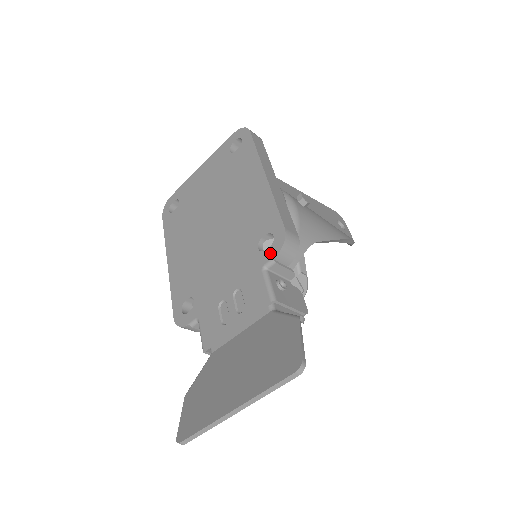
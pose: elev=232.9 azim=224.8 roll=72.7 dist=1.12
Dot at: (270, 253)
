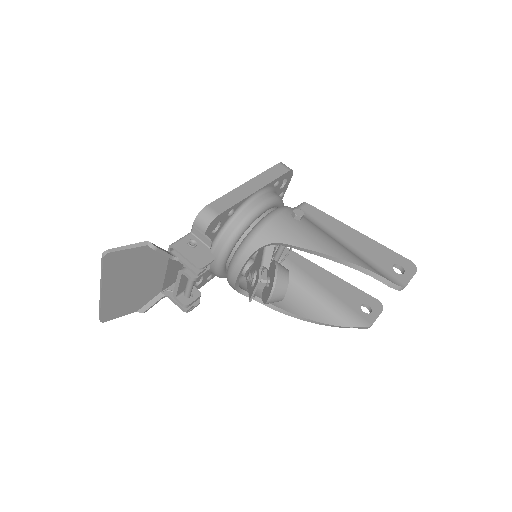
Dot at: occluded
